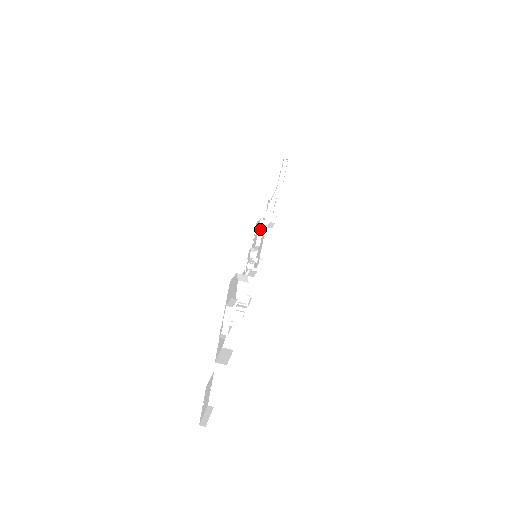
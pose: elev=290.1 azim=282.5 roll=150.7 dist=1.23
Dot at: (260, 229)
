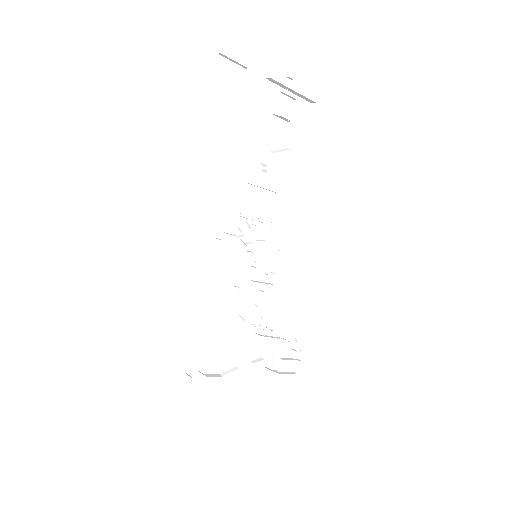
Dot at: (265, 283)
